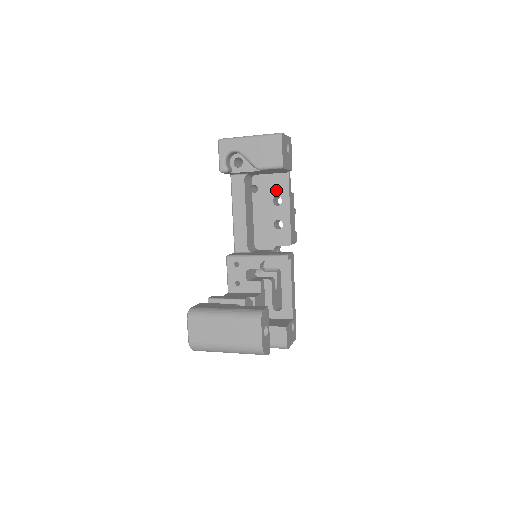
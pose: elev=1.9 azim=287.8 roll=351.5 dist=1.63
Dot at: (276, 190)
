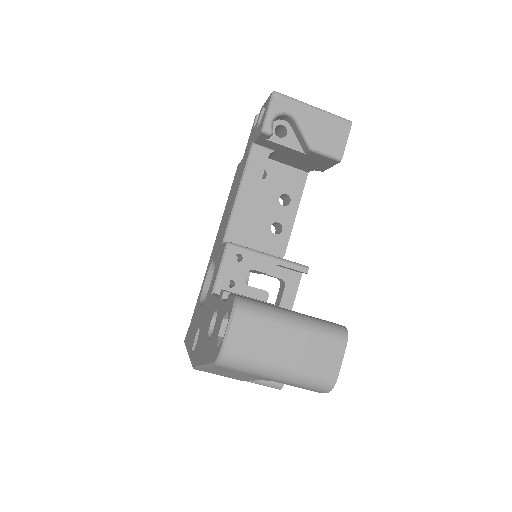
Dot at: (288, 186)
